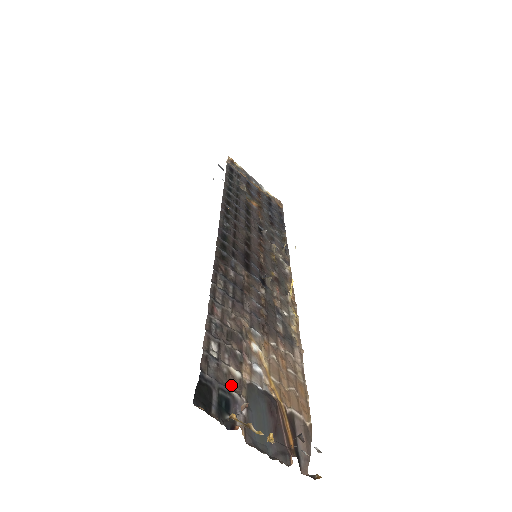
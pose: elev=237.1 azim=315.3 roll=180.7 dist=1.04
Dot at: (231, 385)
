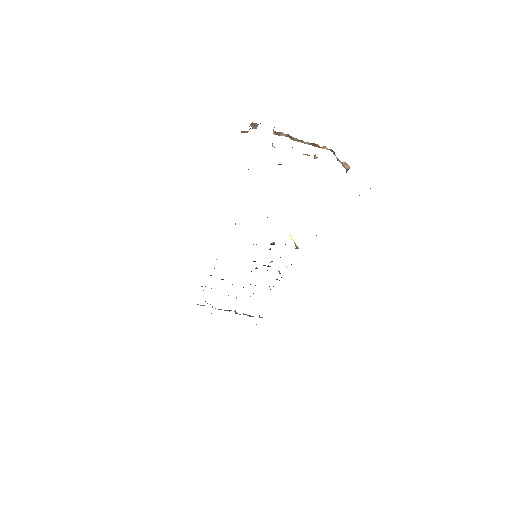
Dot at: occluded
